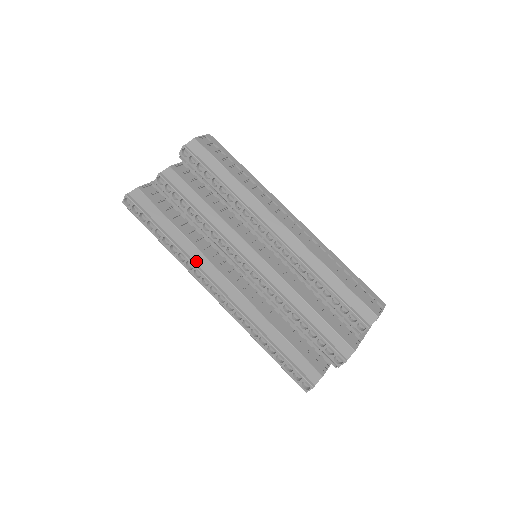
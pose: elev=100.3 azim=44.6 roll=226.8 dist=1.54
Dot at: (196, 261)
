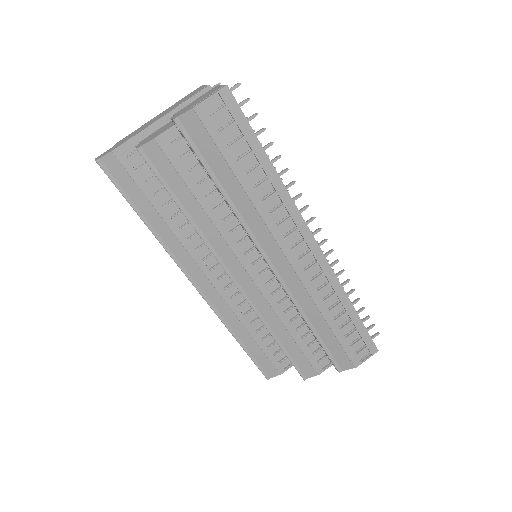
Dot at: (178, 257)
